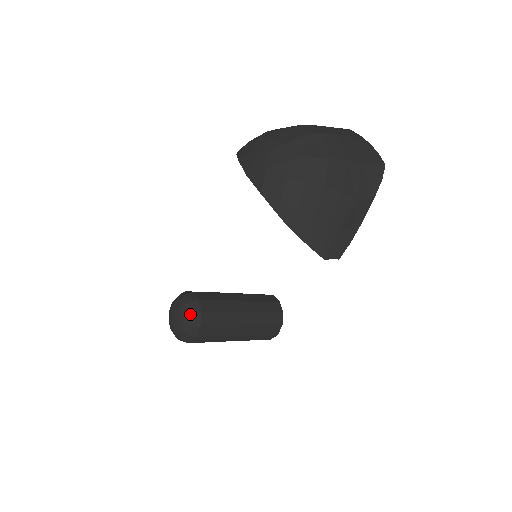
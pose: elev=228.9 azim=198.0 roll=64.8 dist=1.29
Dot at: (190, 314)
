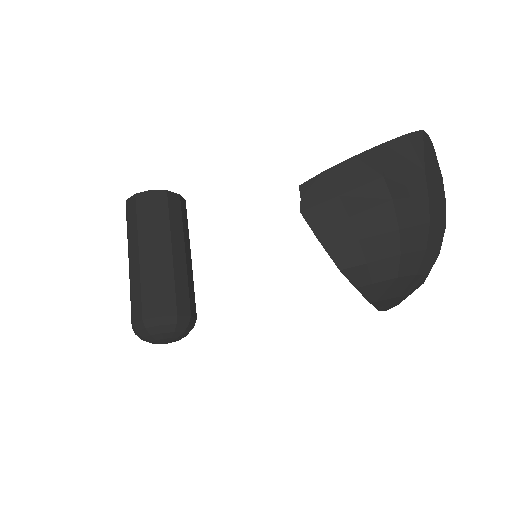
Dot at: occluded
